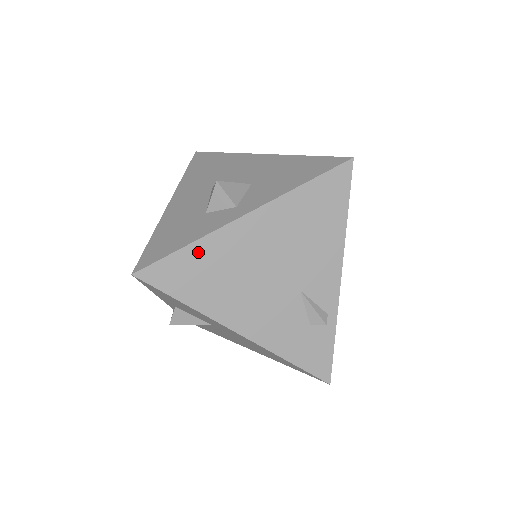
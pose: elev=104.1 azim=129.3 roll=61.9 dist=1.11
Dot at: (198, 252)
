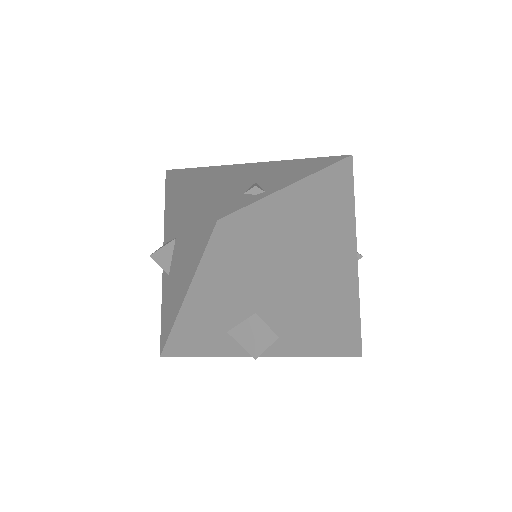
Dot at: (211, 168)
